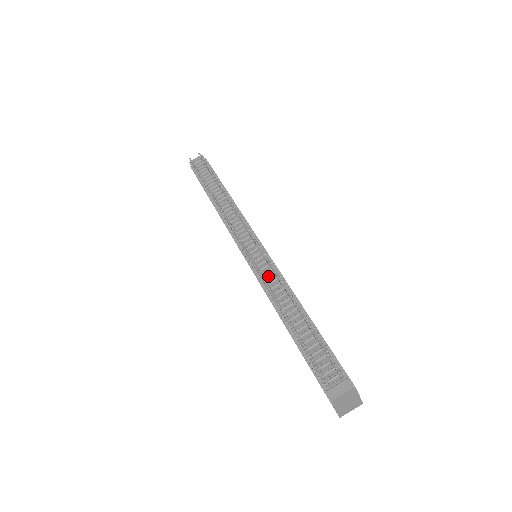
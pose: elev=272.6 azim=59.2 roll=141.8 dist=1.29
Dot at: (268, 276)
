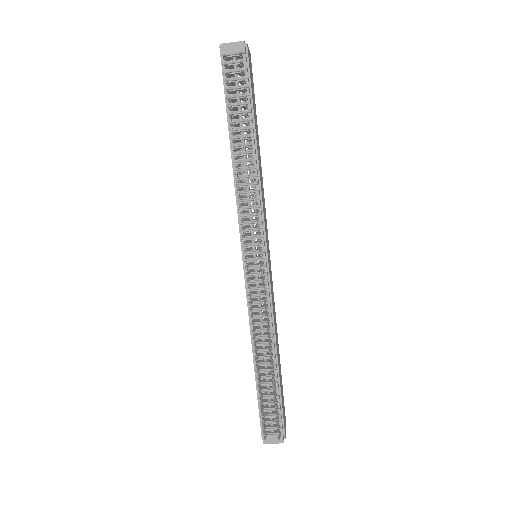
Dot at: (259, 309)
